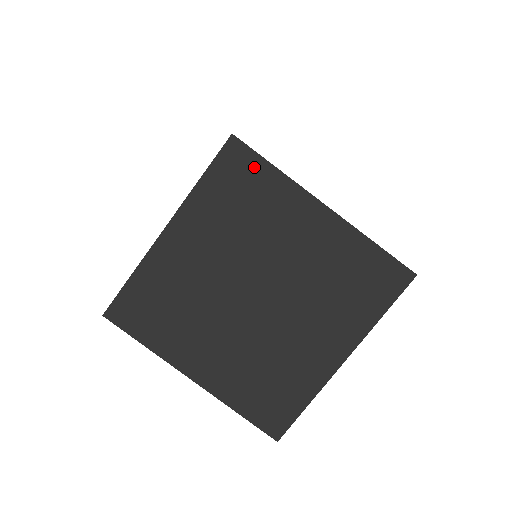
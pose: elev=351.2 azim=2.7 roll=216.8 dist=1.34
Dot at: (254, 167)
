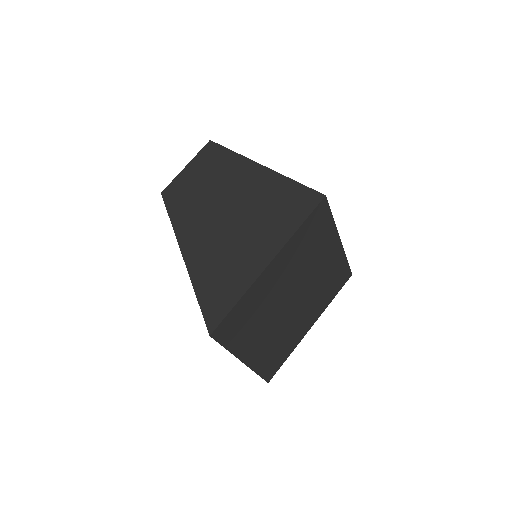
Dot at: (325, 218)
